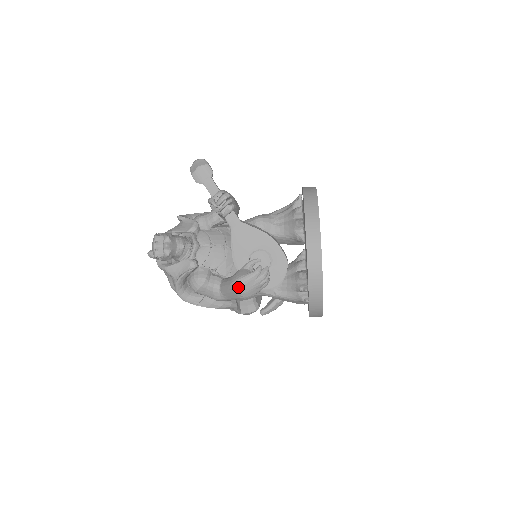
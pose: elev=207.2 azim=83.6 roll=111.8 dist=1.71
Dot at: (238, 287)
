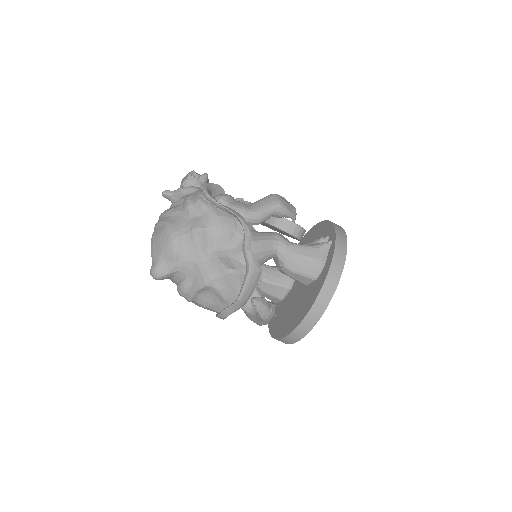
Dot at: (277, 194)
